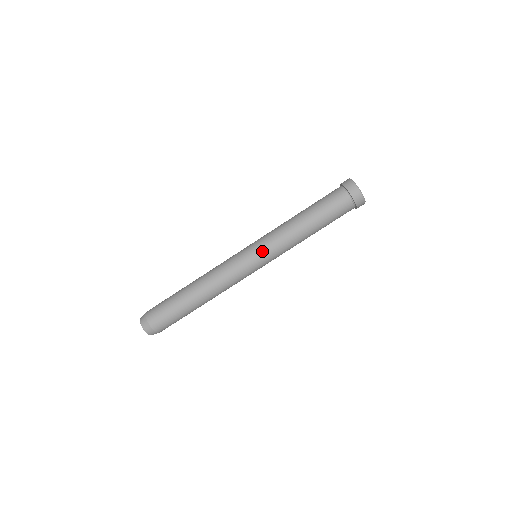
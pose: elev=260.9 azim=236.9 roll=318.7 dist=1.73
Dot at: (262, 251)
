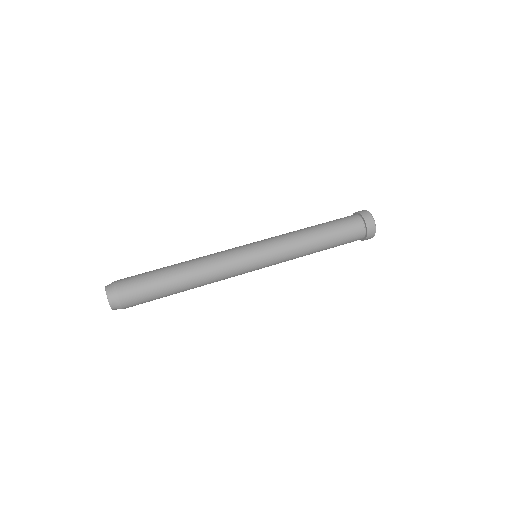
Dot at: (262, 241)
